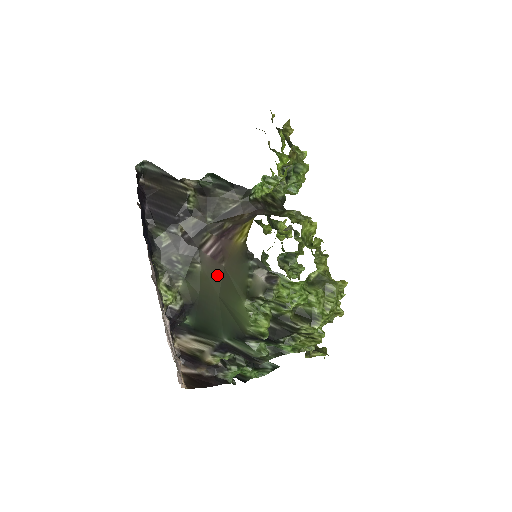
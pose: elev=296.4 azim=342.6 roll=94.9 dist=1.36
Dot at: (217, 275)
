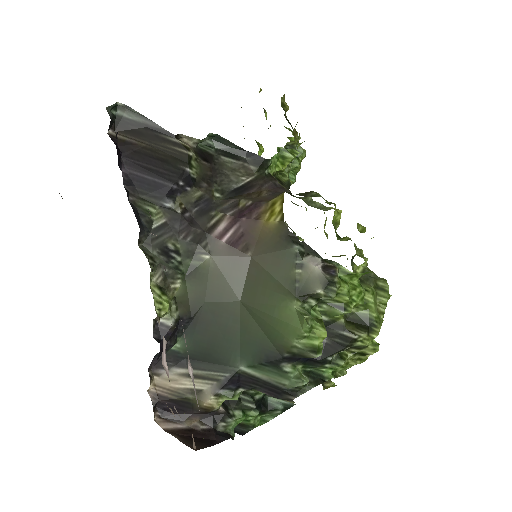
Dot at: (238, 270)
